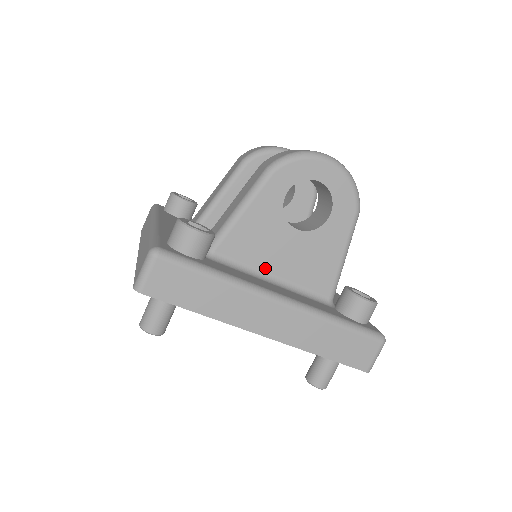
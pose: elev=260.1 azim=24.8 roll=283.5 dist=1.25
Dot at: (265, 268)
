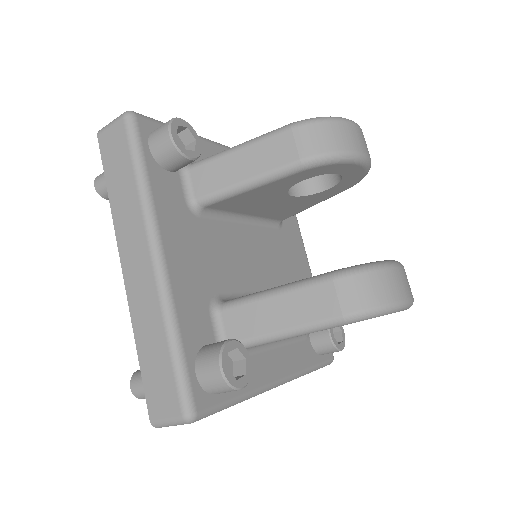
Dot at: occluded
